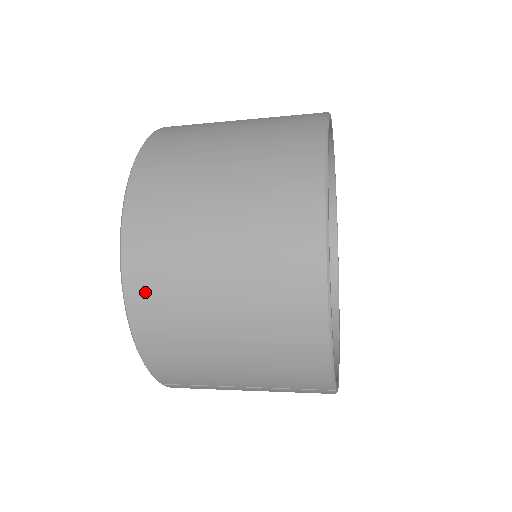
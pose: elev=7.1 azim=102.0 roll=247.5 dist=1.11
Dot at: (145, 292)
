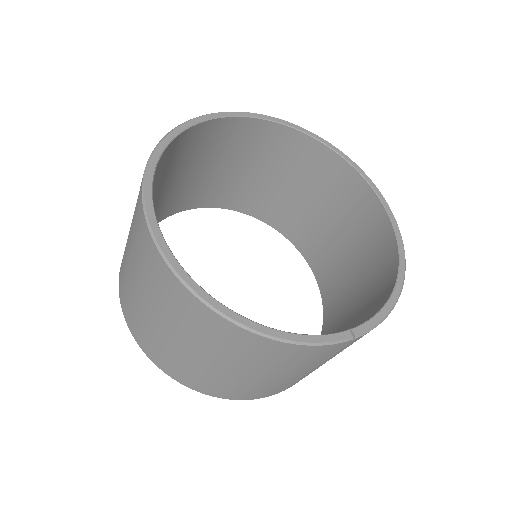
Dot at: (183, 377)
